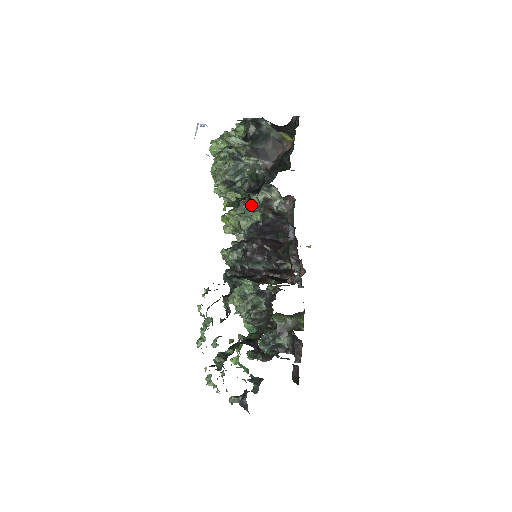
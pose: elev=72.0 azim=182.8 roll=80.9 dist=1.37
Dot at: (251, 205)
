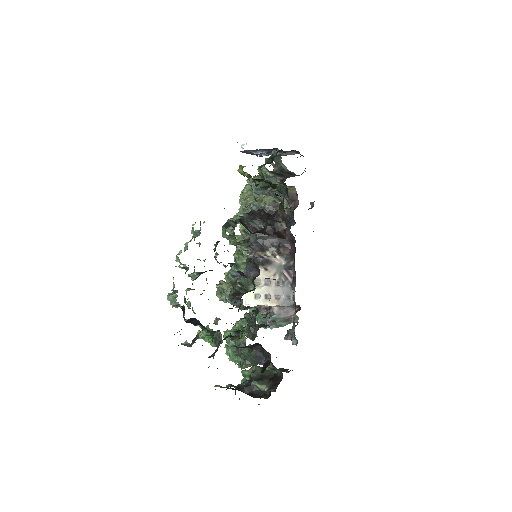
Dot at: (263, 205)
